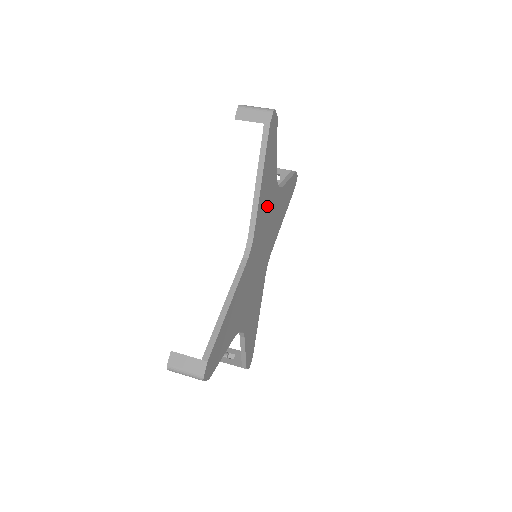
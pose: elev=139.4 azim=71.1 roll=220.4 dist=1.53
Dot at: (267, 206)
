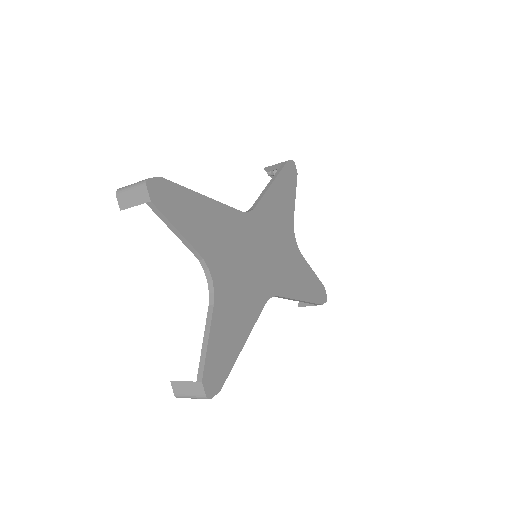
Dot at: (277, 223)
